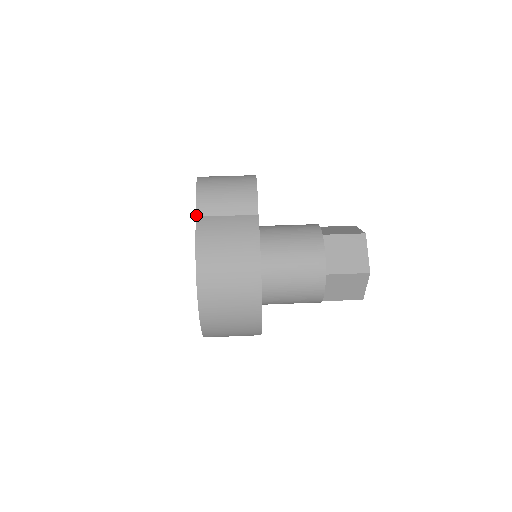
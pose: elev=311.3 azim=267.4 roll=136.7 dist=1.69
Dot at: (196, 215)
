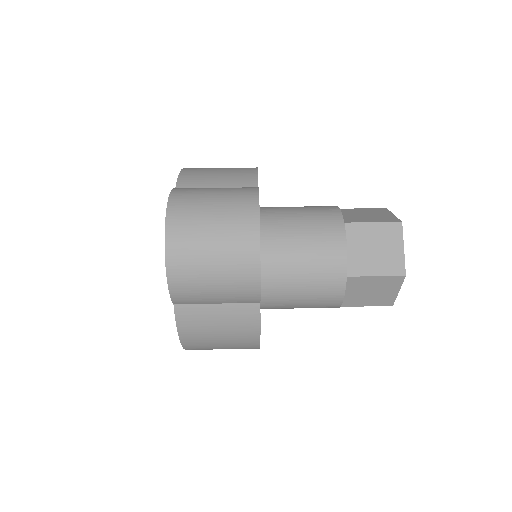
Dot at: (173, 304)
